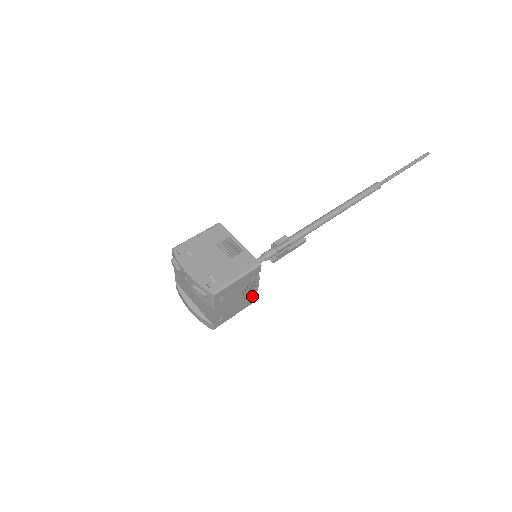
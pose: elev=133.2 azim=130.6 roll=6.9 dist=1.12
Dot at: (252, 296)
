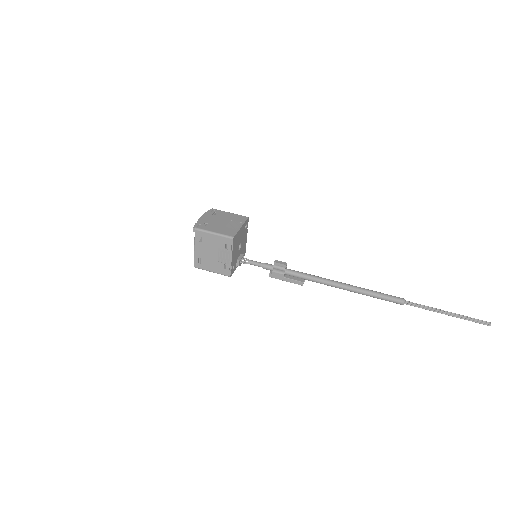
Dot at: (227, 267)
